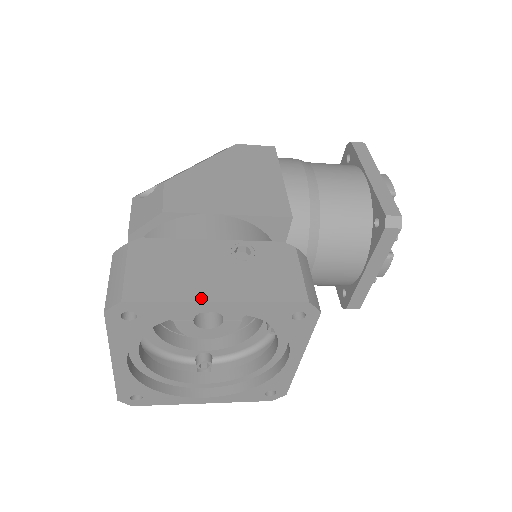
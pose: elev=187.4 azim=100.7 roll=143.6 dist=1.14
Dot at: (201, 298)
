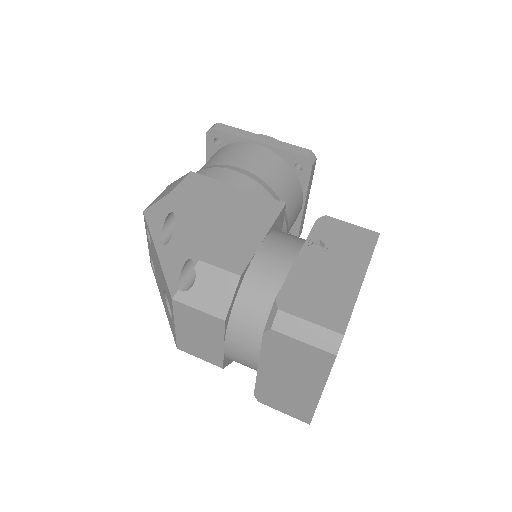
Dot at: (357, 287)
